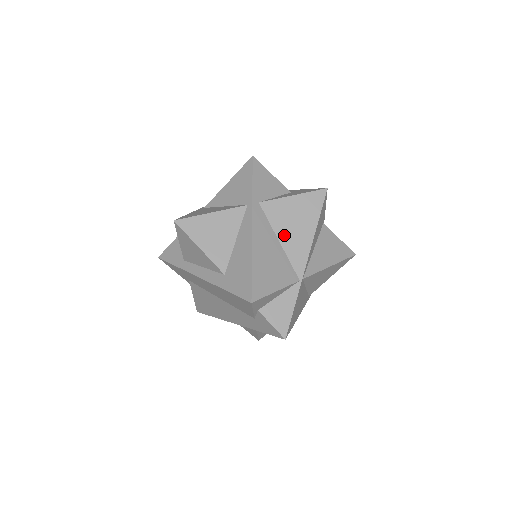
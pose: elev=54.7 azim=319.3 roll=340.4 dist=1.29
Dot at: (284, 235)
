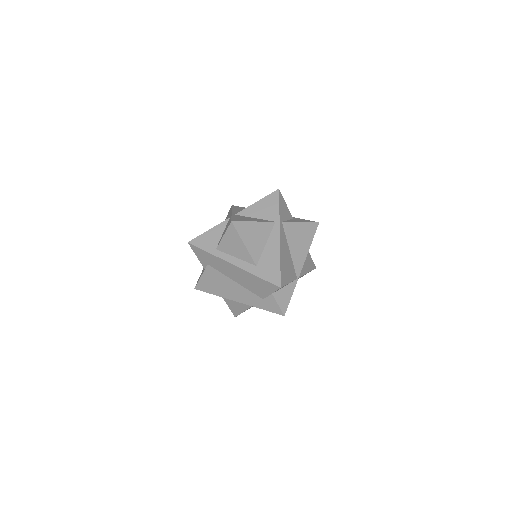
Dot at: (293, 247)
